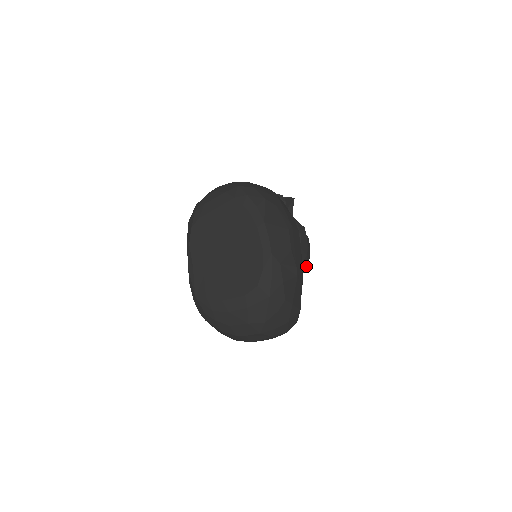
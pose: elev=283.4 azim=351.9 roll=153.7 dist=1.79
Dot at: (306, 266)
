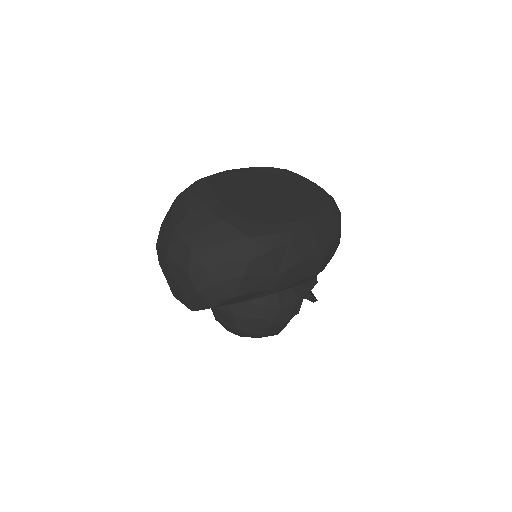
Dot at: (256, 332)
